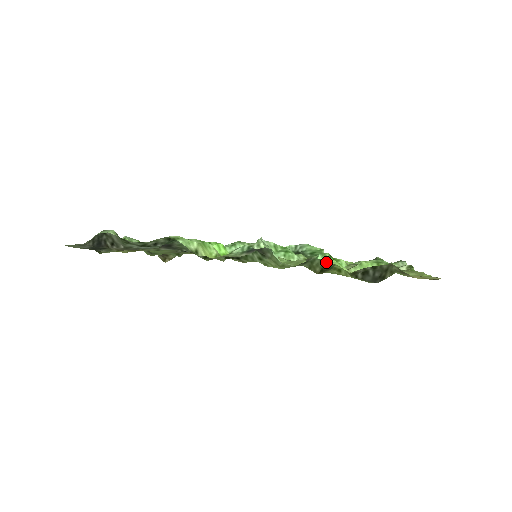
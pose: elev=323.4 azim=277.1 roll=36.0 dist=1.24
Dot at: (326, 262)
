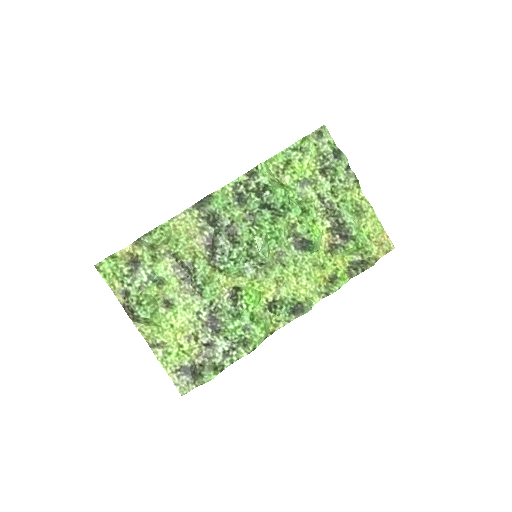
Dot at: (338, 285)
